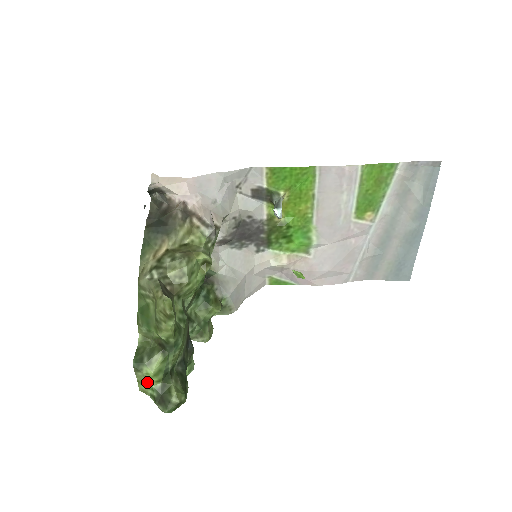
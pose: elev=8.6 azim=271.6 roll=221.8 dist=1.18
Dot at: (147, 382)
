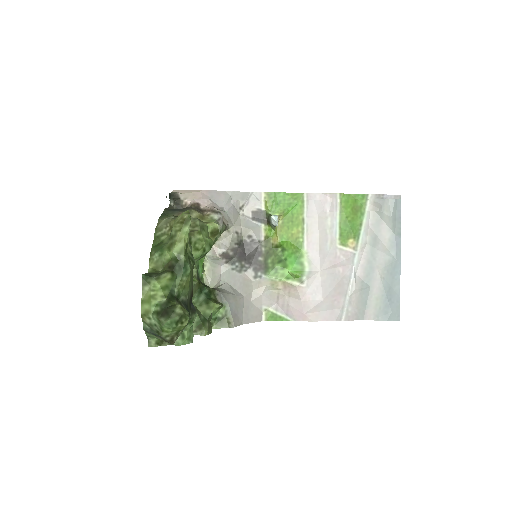
Dot at: (152, 297)
